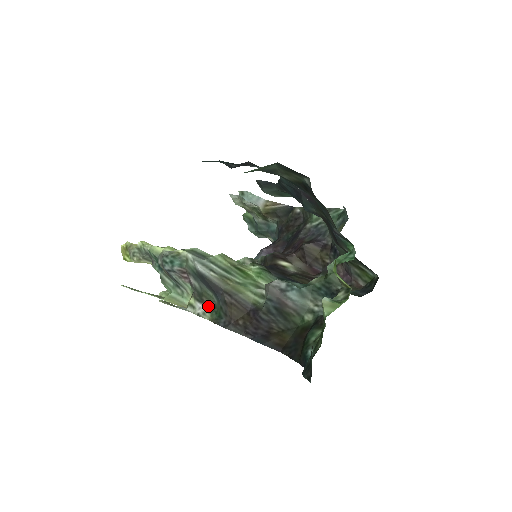
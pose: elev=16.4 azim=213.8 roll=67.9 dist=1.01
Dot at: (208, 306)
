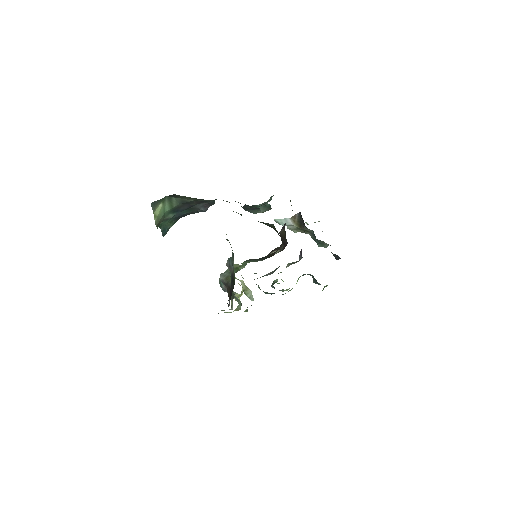
Dot at: occluded
